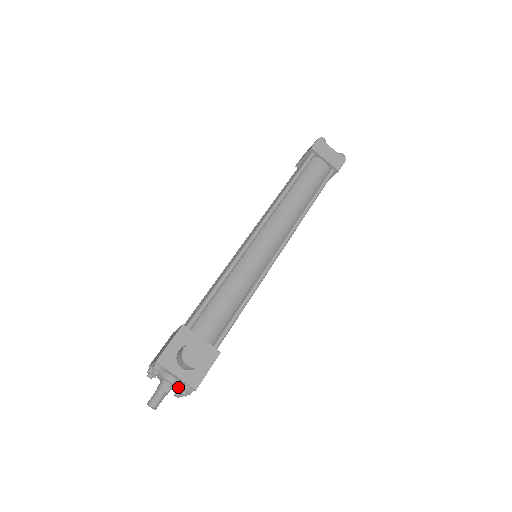
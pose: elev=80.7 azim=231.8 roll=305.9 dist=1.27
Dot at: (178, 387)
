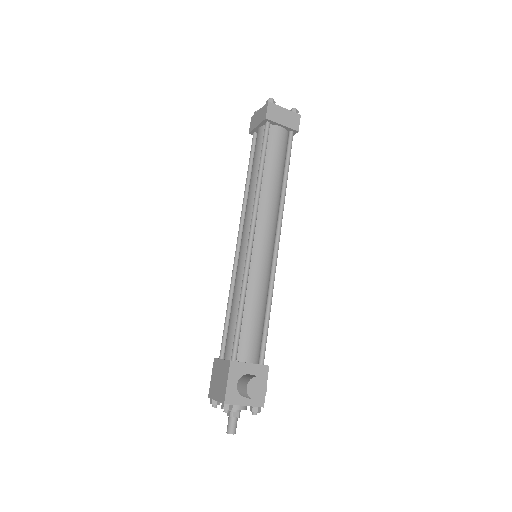
Dot at: (246, 409)
